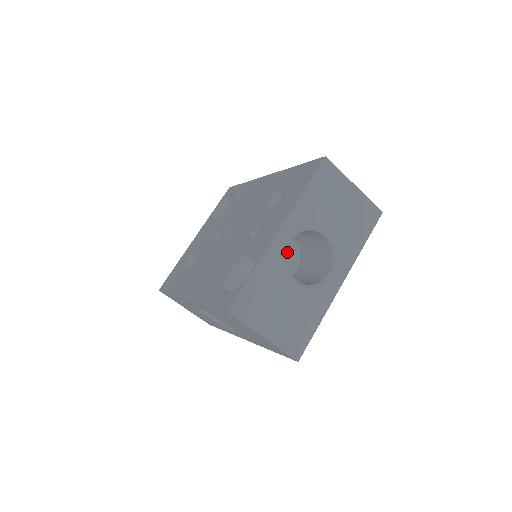
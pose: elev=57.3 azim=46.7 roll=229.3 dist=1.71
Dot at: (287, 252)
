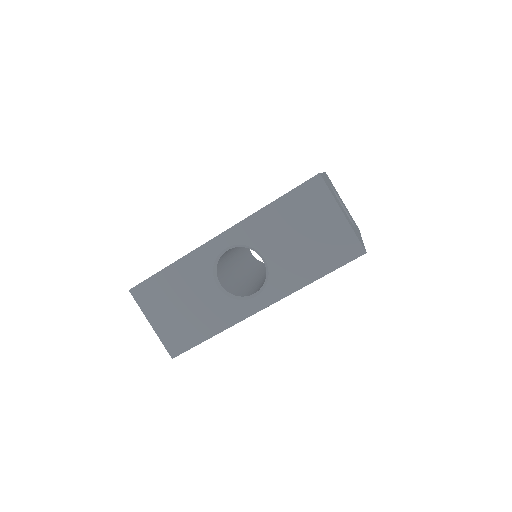
Dot at: occluded
